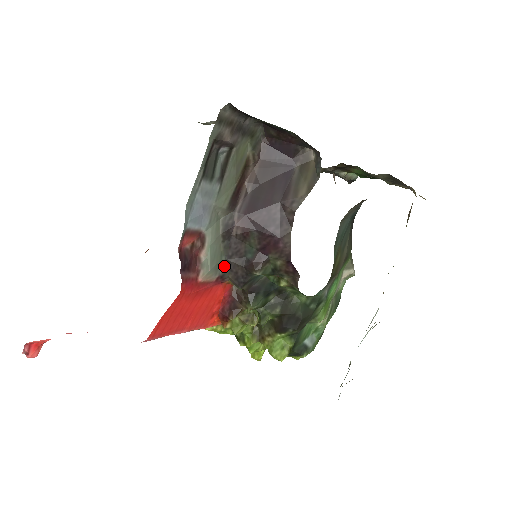
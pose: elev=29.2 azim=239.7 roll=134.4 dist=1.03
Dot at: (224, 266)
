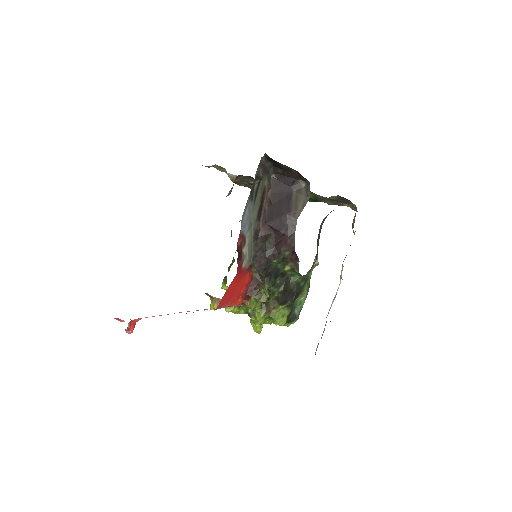
Dot at: (253, 258)
